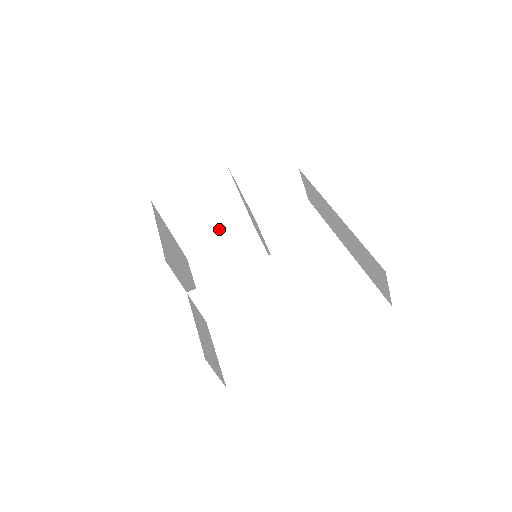
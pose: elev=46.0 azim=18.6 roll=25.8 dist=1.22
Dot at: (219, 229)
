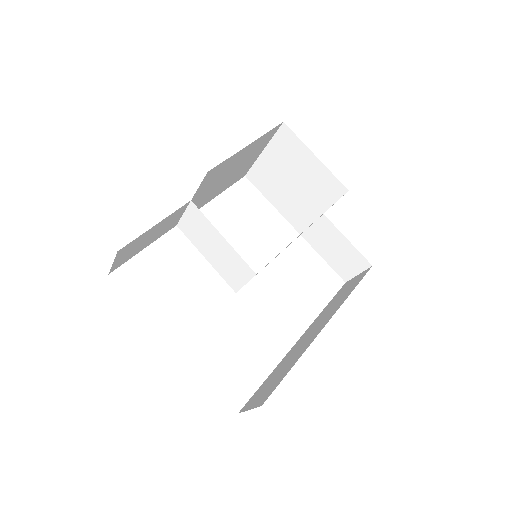
Dot at: (284, 200)
